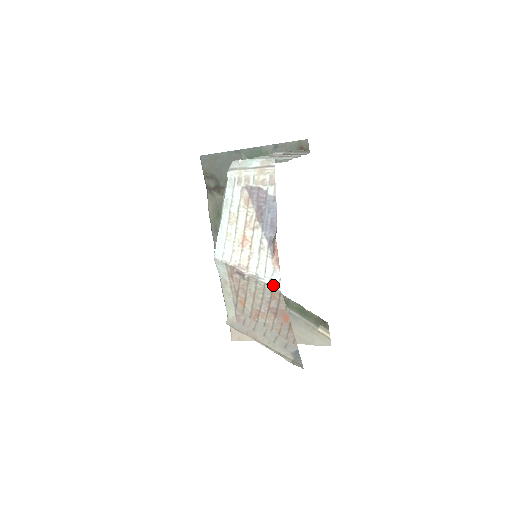
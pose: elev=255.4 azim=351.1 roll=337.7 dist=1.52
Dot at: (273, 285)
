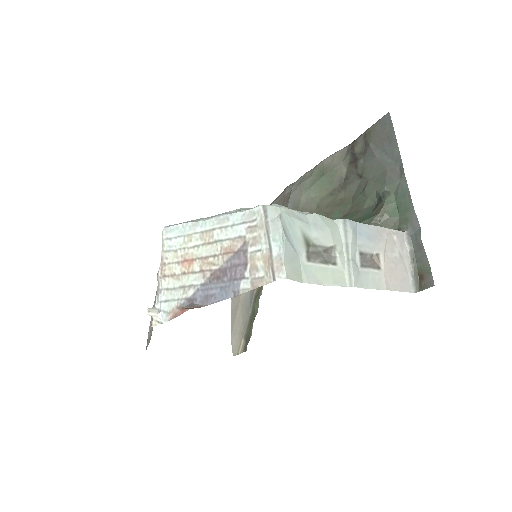
Dot at: (154, 316)
